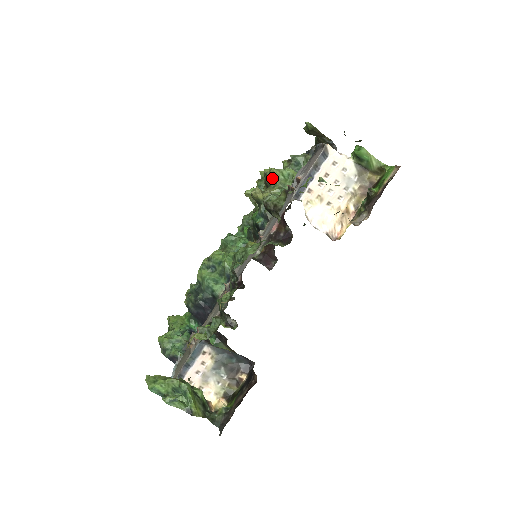
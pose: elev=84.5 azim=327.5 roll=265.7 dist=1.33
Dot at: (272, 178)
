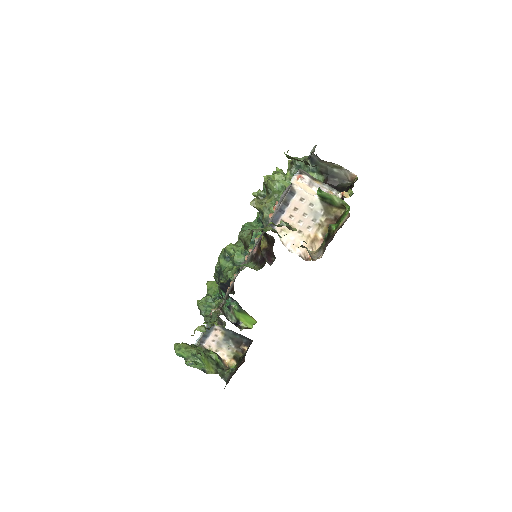
Dot at: (269, 188)
